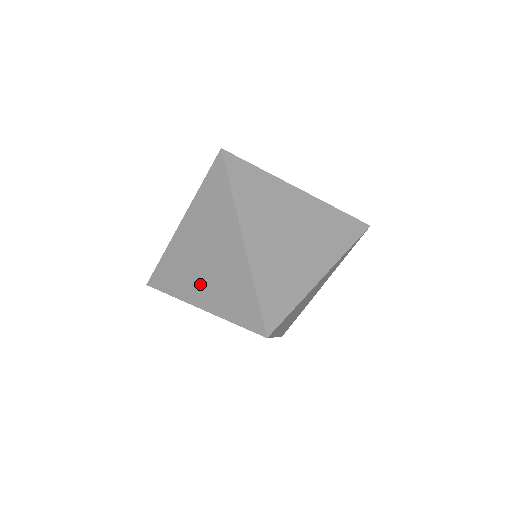
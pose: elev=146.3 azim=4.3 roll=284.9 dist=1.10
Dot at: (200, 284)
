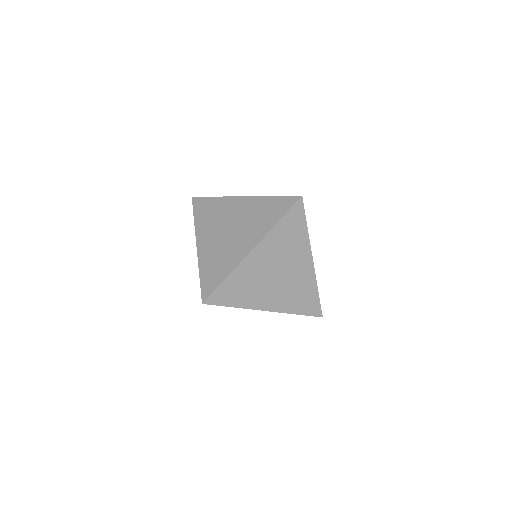
Dot at: occluded
